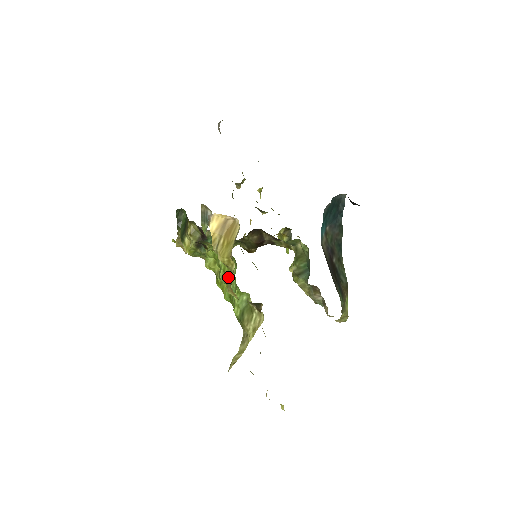
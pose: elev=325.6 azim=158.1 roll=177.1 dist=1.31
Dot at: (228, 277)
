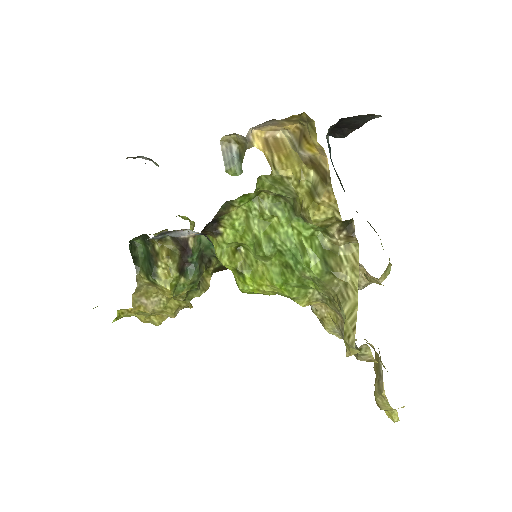
Dot at: (278, 236)
